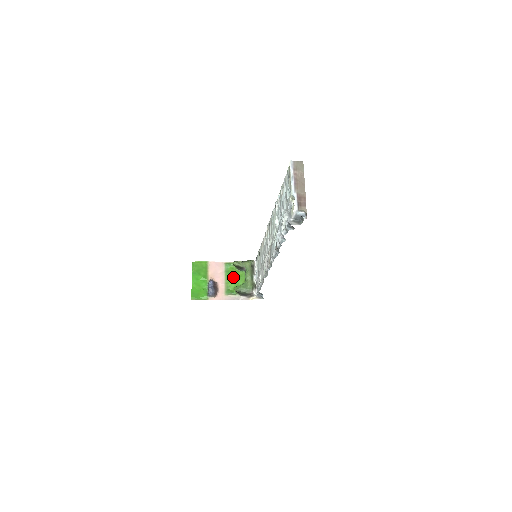
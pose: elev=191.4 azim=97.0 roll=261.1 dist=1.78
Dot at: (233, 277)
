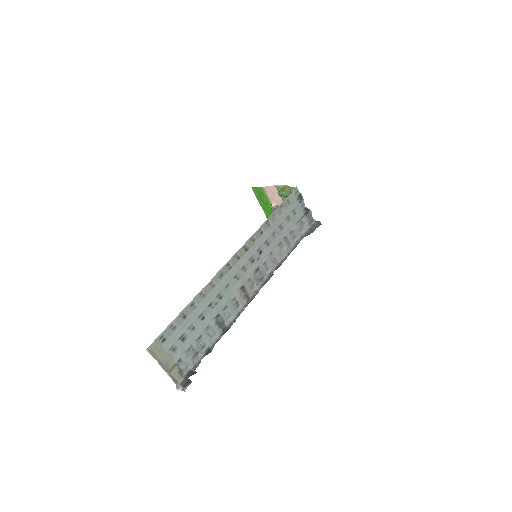
Dot at: occluded
